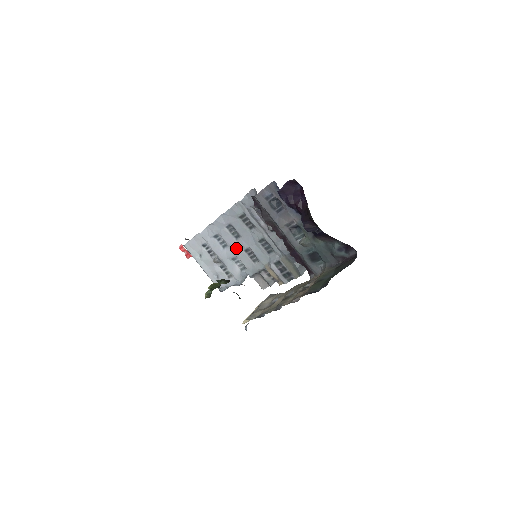
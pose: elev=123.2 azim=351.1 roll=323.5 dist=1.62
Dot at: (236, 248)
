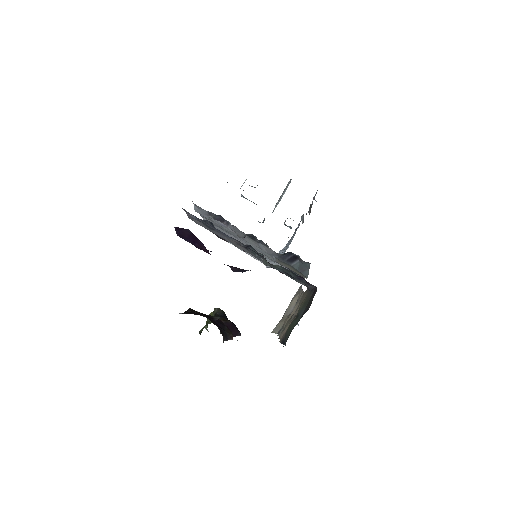
Dot at: occluded
